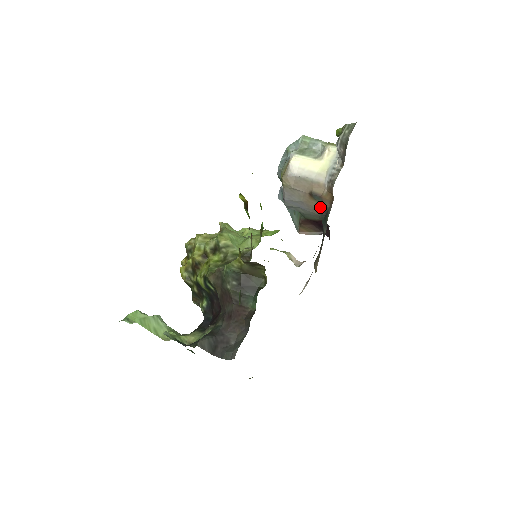
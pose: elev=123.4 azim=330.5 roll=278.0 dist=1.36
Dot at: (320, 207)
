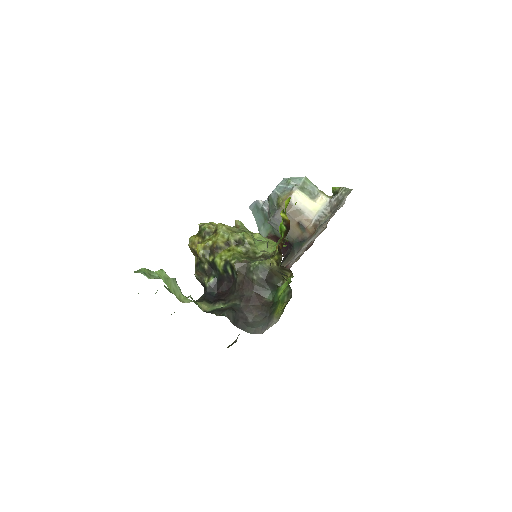
Dot at: (300, 234)
